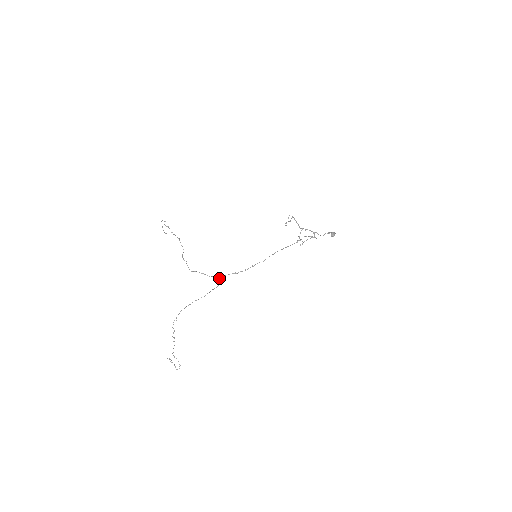
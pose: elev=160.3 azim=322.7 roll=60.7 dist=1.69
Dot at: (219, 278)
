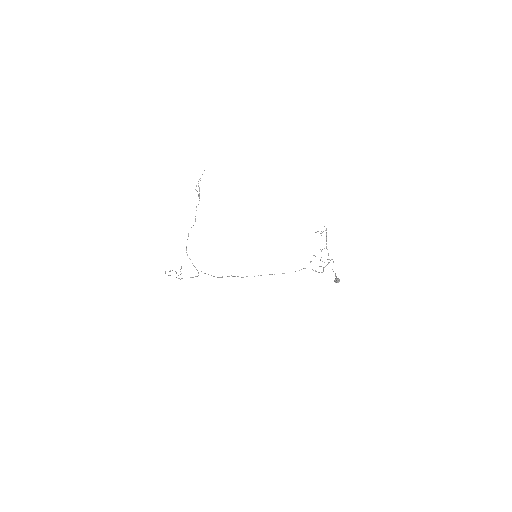
Dot at: (198, 272)
